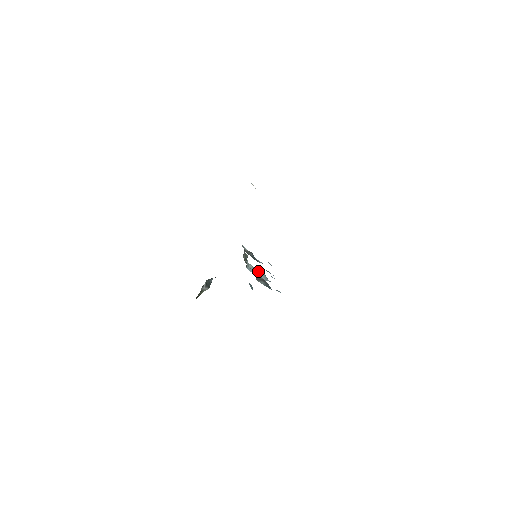
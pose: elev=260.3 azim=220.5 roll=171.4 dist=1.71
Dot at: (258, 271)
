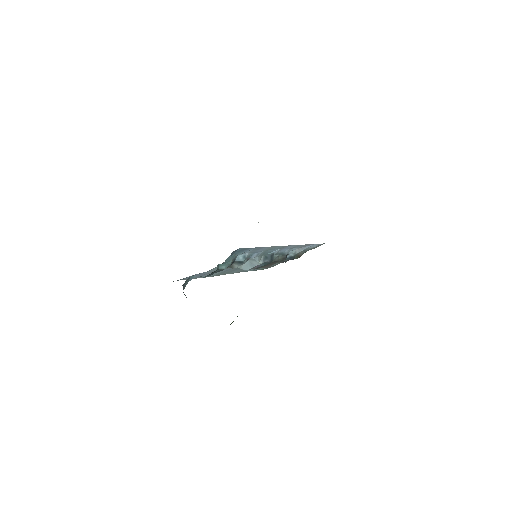
Dot at: occluded
